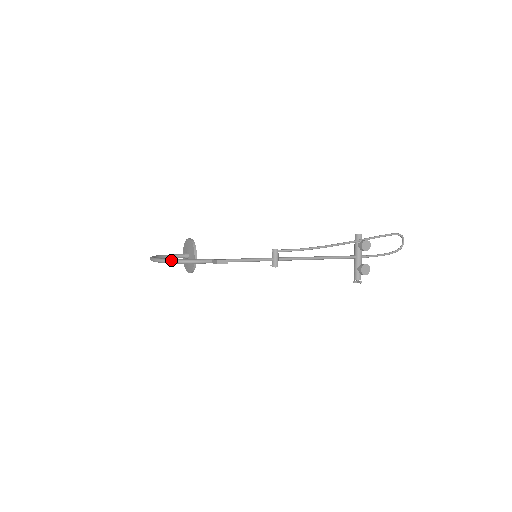
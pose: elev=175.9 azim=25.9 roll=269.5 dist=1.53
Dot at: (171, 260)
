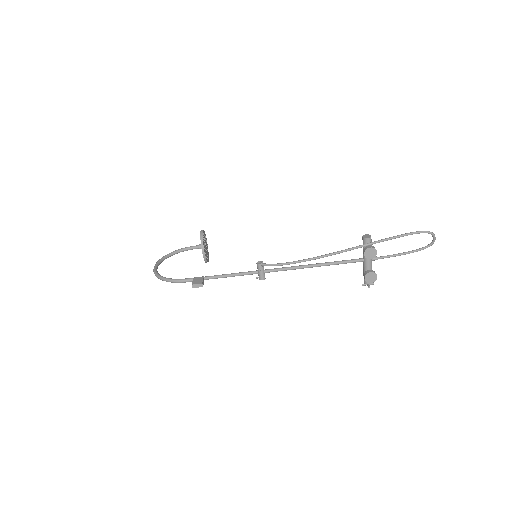
Dot at: (160, 278)
